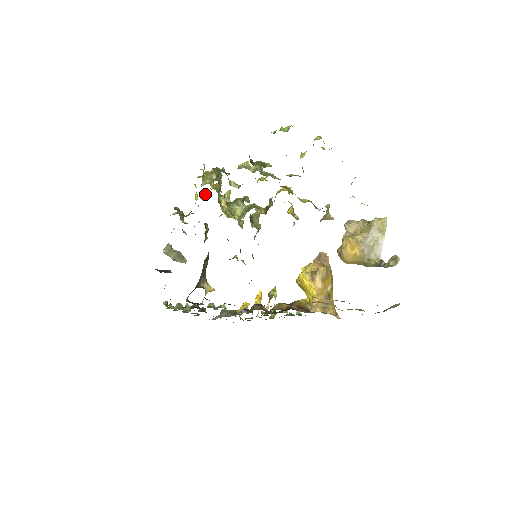
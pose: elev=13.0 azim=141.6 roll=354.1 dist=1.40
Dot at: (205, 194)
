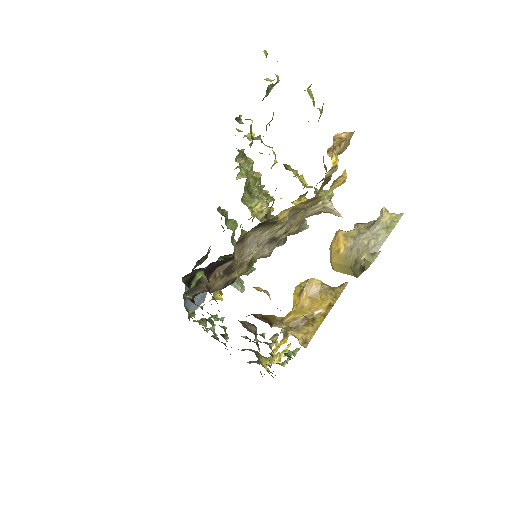
Dot at: occluded
